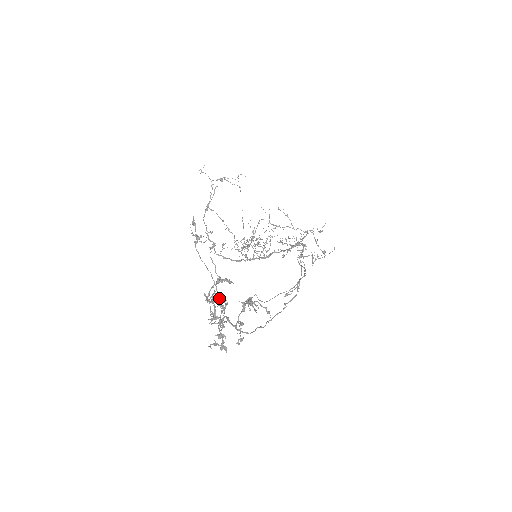
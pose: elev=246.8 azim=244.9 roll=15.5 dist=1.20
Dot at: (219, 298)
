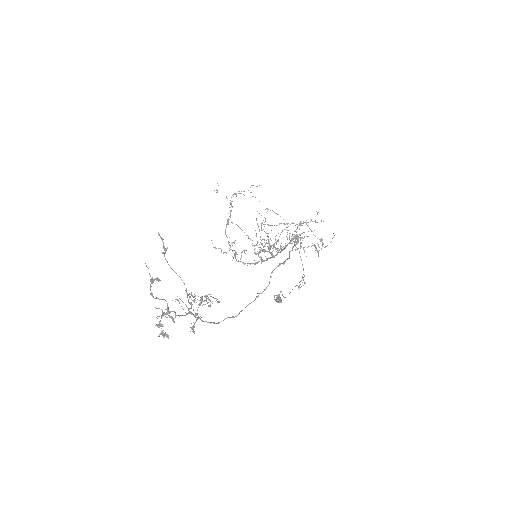
Dot at: (187, 297)
